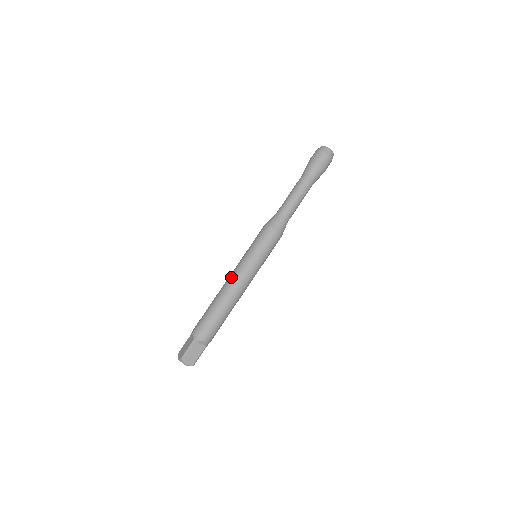
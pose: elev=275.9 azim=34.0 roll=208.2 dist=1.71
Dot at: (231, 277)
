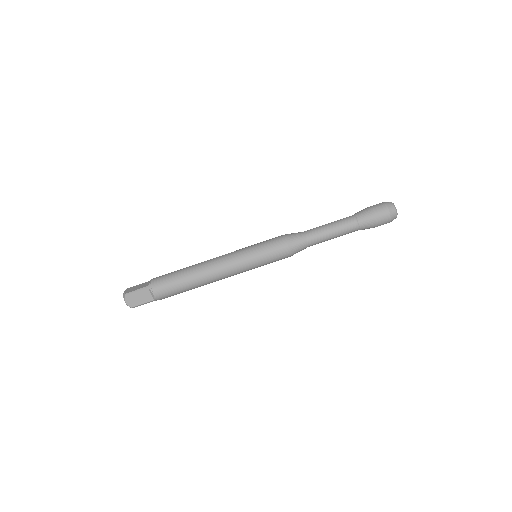
Dot at: (219, 257)
